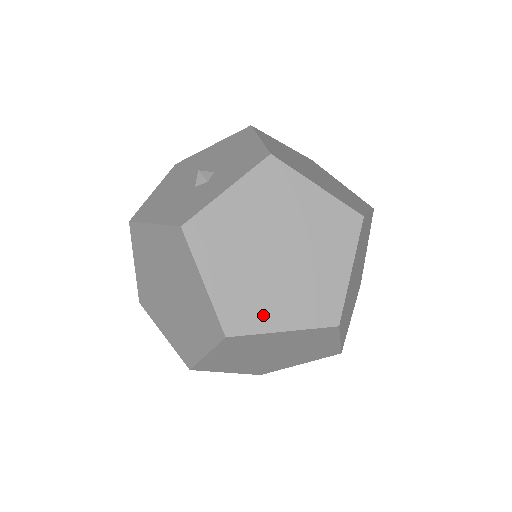
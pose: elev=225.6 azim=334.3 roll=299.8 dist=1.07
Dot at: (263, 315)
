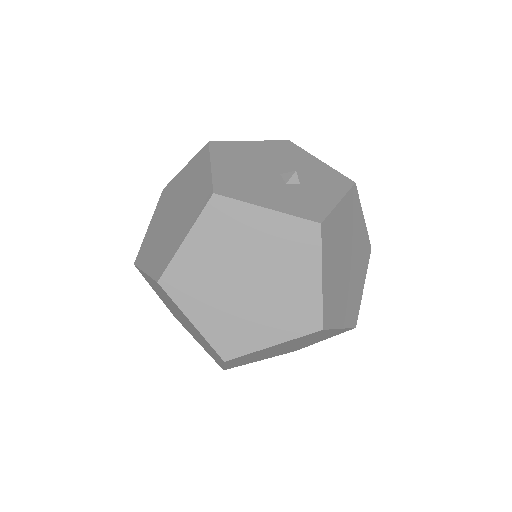
Dot at: (337, 313)
